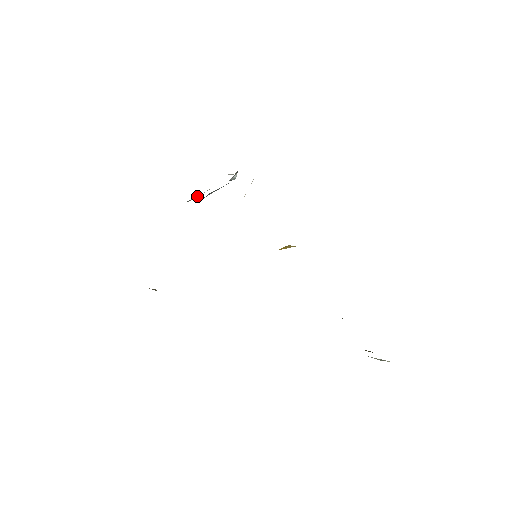
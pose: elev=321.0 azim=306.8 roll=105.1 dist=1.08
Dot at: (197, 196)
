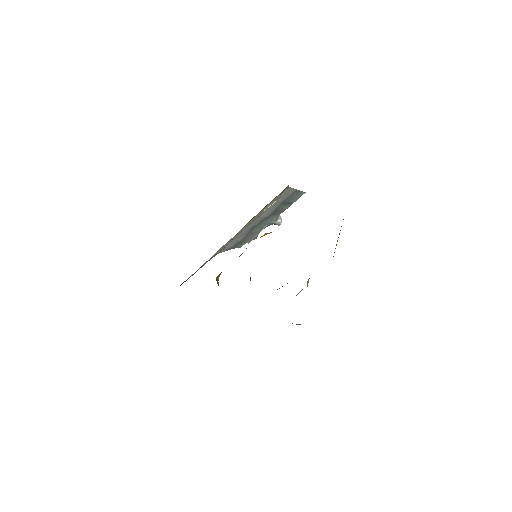
Dot at: (254, 237)
